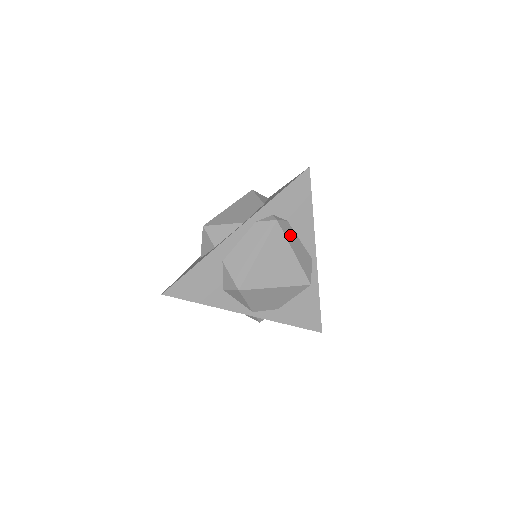
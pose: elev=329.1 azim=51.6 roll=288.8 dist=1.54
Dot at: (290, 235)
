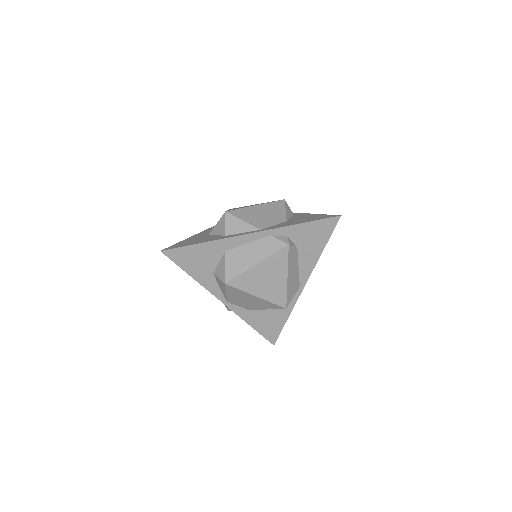
Dot at: (293, 261)
